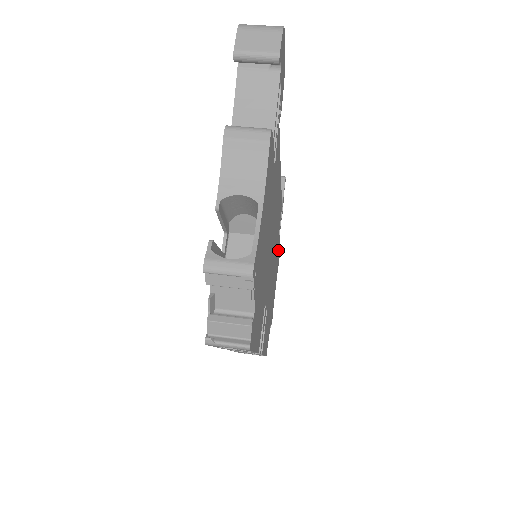
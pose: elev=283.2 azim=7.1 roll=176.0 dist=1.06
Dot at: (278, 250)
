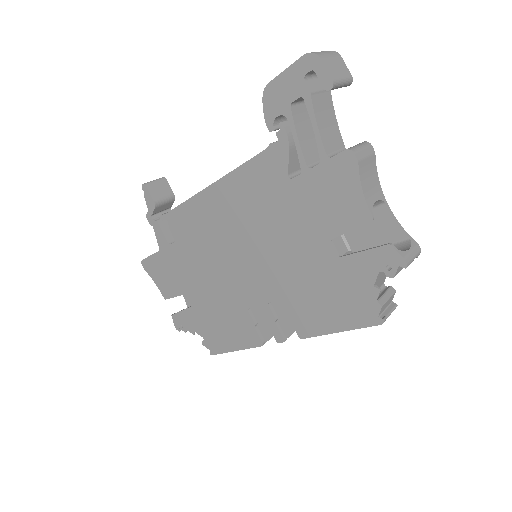
Dot at: occluded
